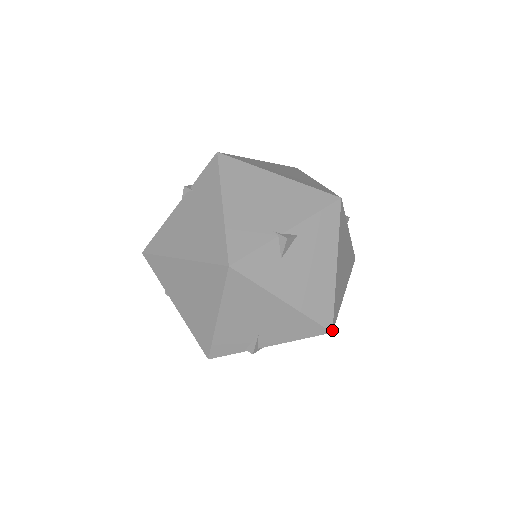
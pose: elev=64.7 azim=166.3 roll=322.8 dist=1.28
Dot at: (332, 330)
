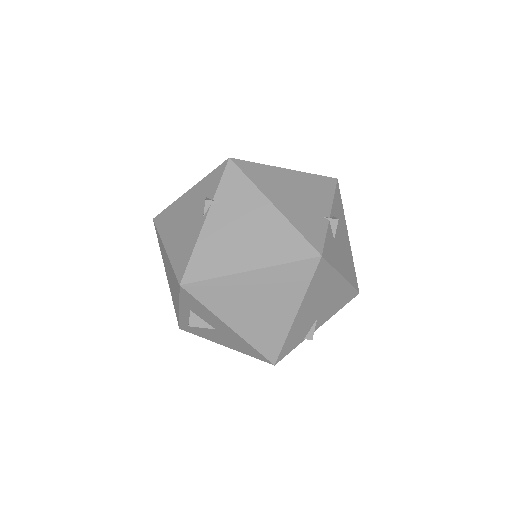
Dot at: occluded
